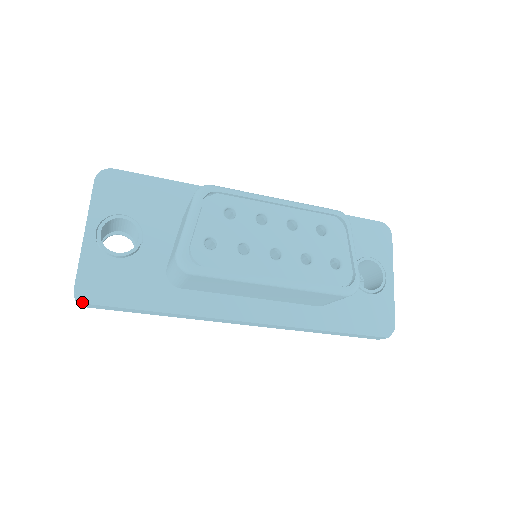
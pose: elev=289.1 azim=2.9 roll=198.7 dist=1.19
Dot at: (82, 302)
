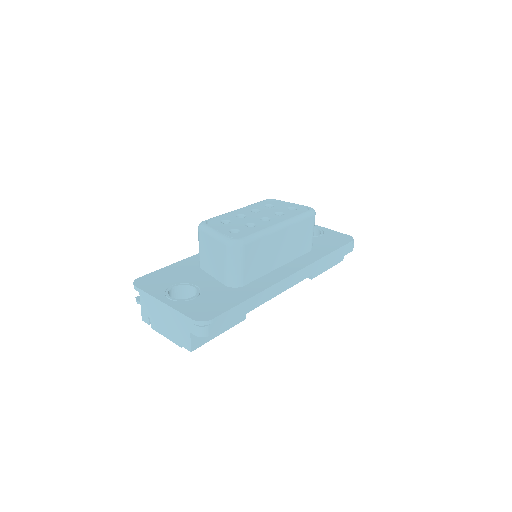
Dot at: (206, 325)
